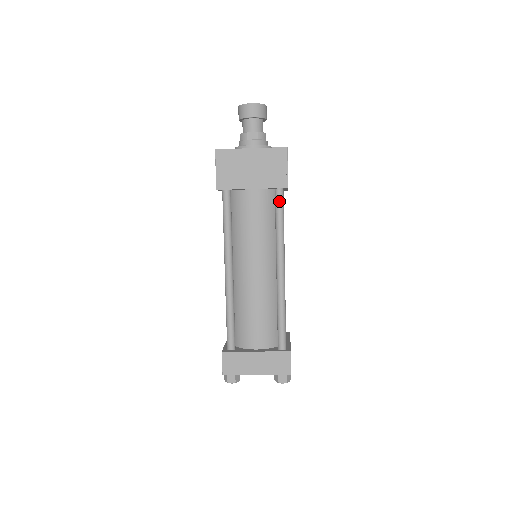
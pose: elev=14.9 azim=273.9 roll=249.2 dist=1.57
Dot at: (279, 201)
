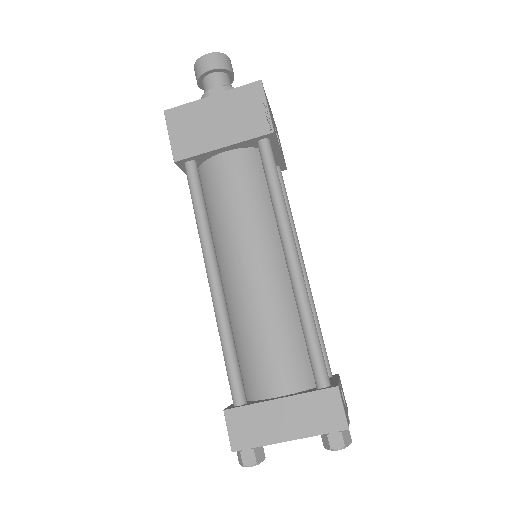
Dot at: (266, 156)
